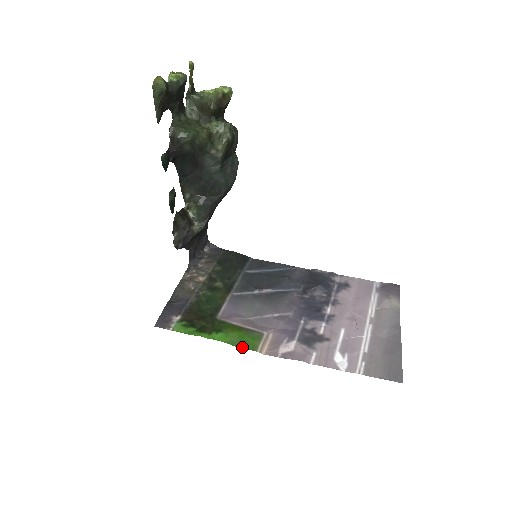
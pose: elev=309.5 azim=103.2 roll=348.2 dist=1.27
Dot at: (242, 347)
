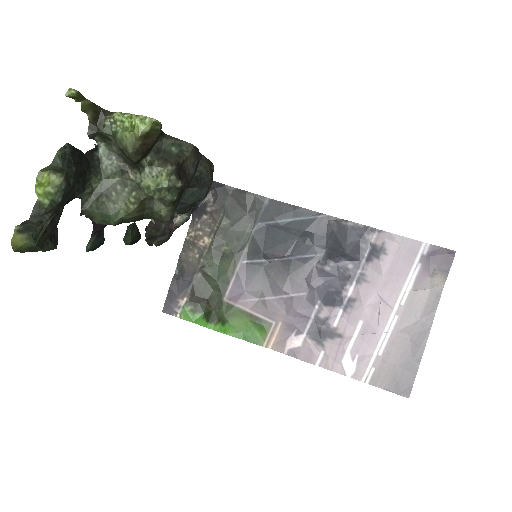
Dot at: (248, 341)
